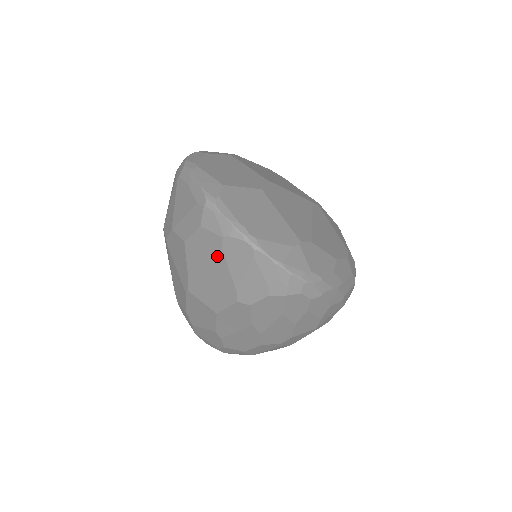
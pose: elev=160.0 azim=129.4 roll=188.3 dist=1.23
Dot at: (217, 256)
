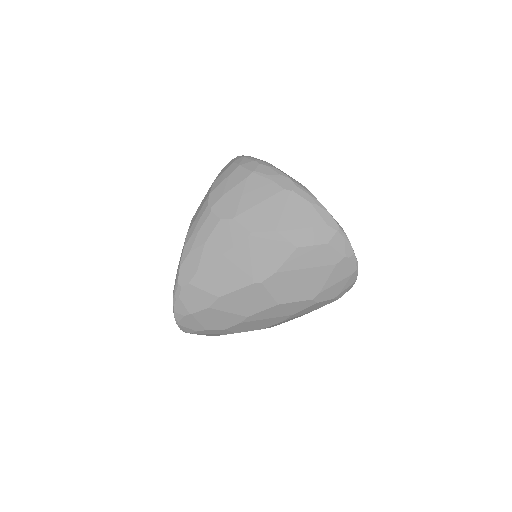
Dot at: (327, 267)
